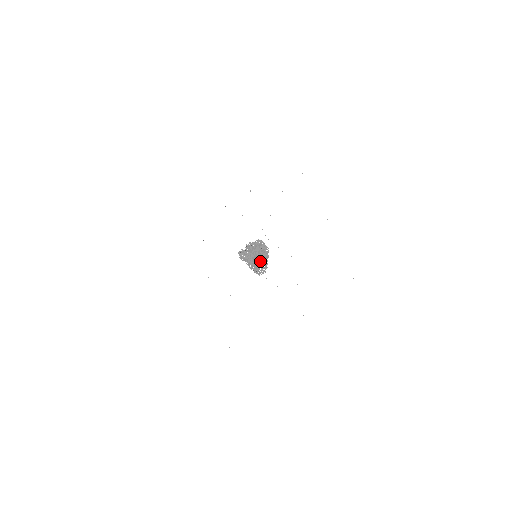
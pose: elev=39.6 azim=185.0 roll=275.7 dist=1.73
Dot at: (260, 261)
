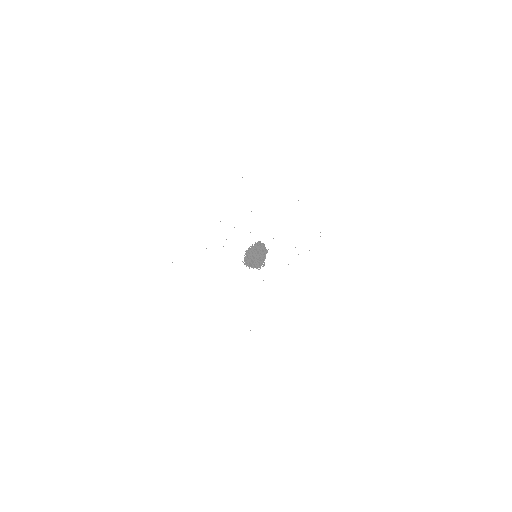
Dot at: occluded
